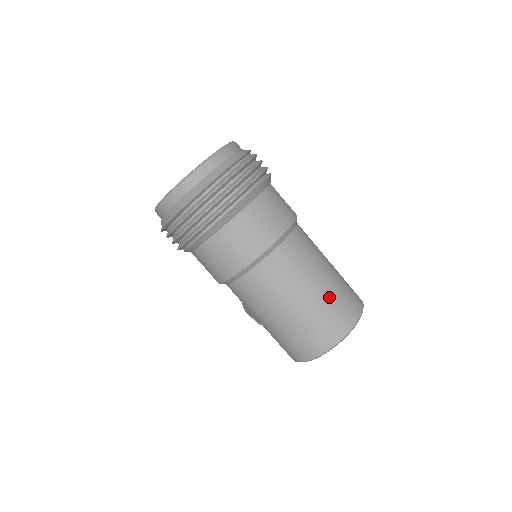
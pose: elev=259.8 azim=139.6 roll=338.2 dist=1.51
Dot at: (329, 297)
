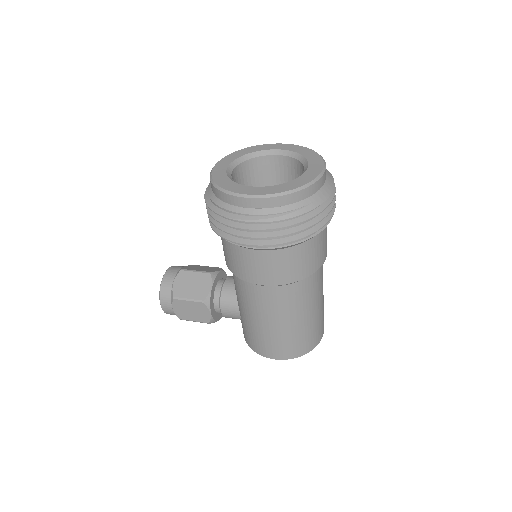
Dot at: occluded
